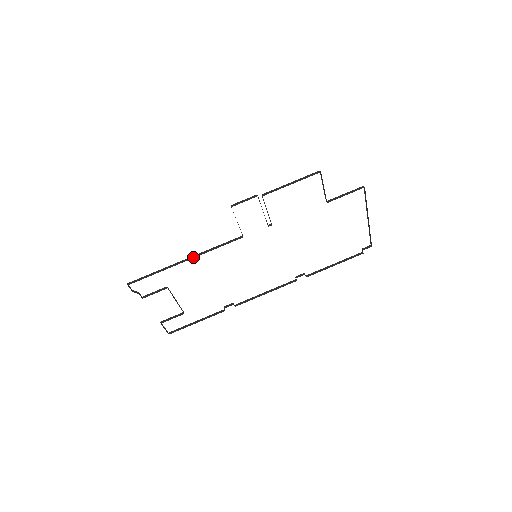
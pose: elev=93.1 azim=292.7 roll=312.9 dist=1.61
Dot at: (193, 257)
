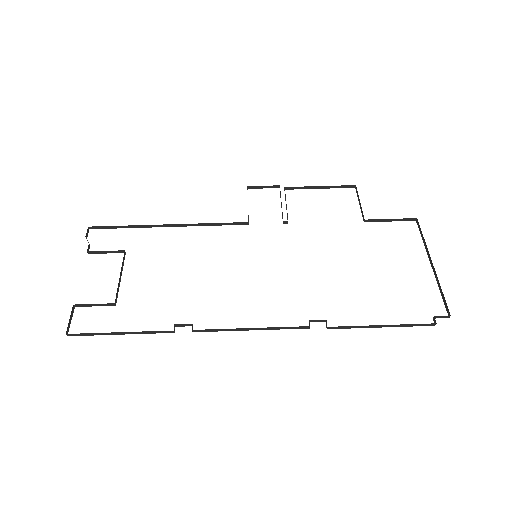
Dot at: (179, 225)
